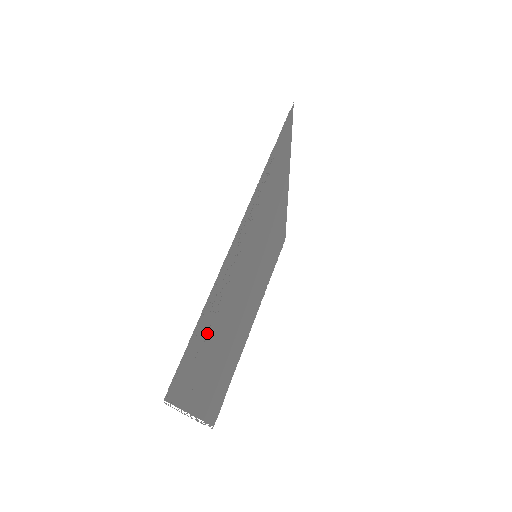
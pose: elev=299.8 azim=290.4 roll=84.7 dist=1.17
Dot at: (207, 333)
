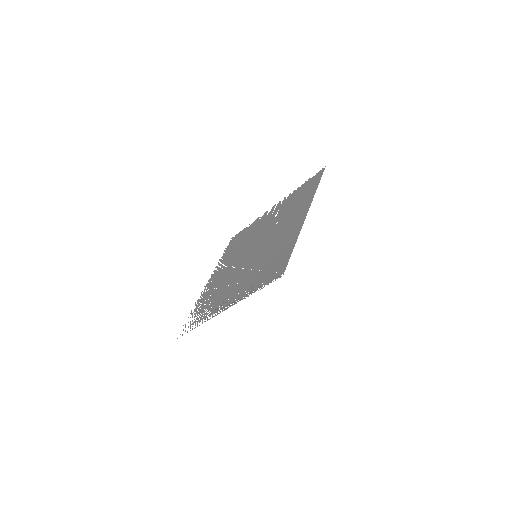
Dot at: (203, 311)
